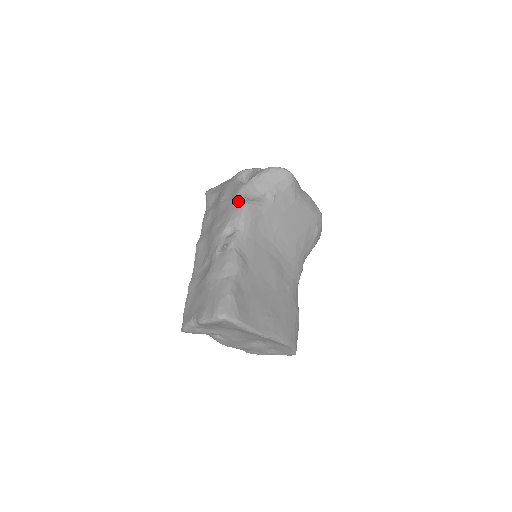
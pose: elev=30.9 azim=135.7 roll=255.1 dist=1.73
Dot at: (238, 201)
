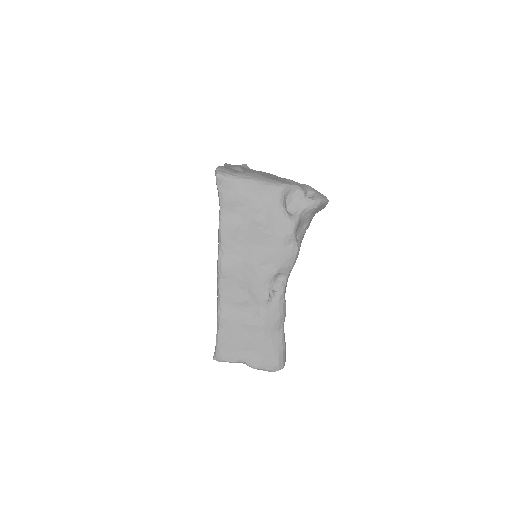
Dot at: (290, 244)
